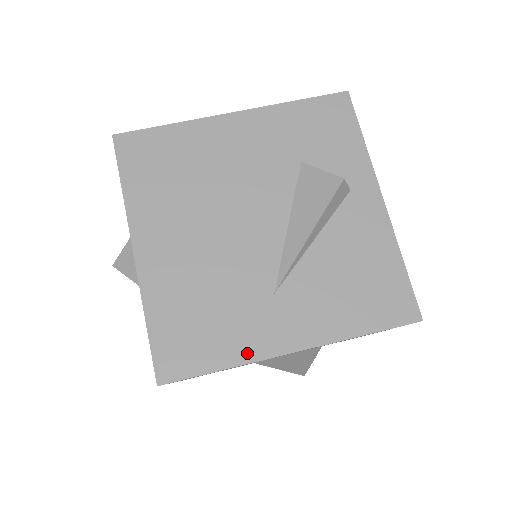
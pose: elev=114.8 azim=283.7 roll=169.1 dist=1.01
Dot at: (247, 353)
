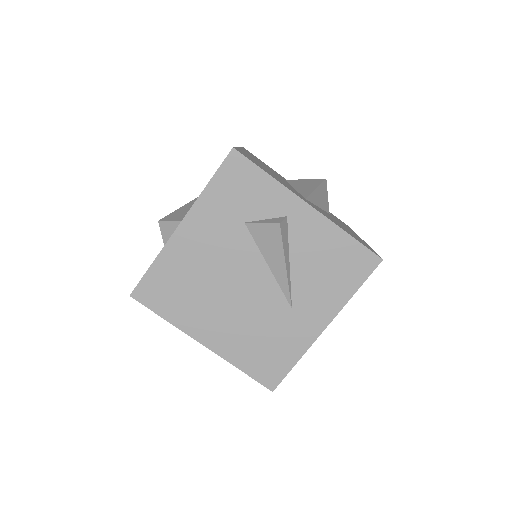
Dot at: (302, 347)
